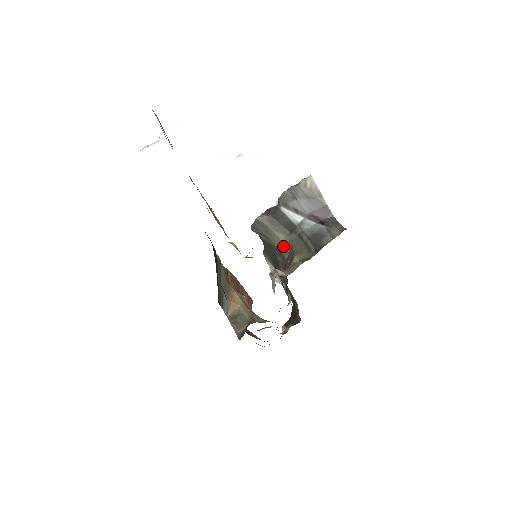
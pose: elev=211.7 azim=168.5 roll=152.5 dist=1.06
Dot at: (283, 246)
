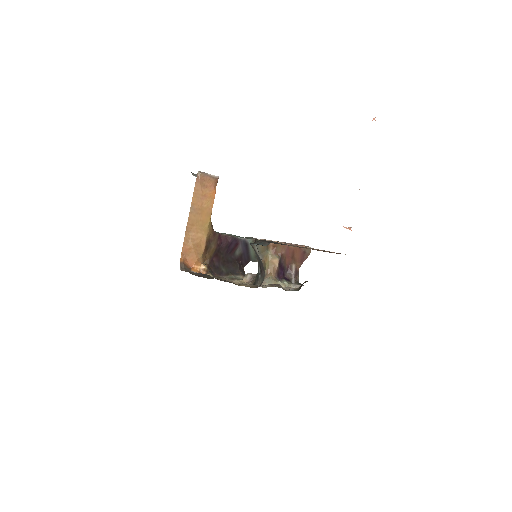
Dot at: occluded
